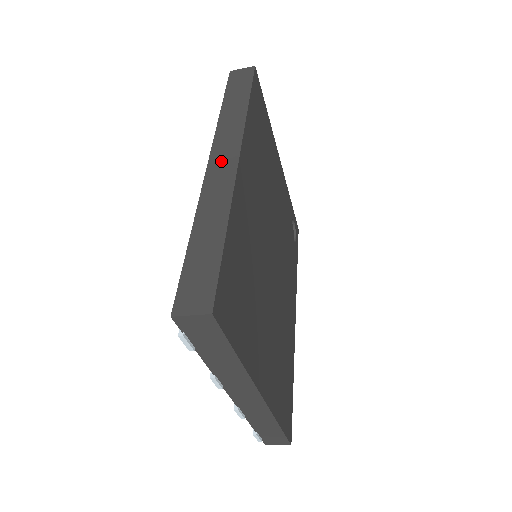
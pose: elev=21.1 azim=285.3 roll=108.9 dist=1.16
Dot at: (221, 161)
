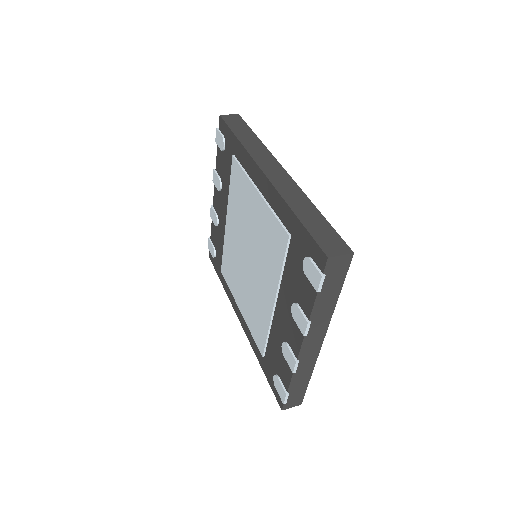
Dot at: (273, 171)
